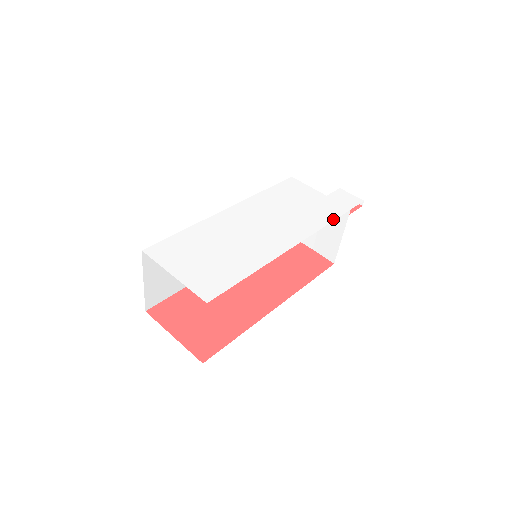
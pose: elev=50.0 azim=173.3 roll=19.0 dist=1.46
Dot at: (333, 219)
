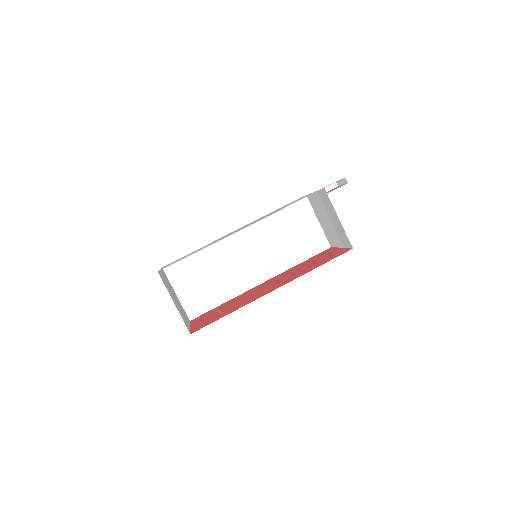
Dot at: occluded
